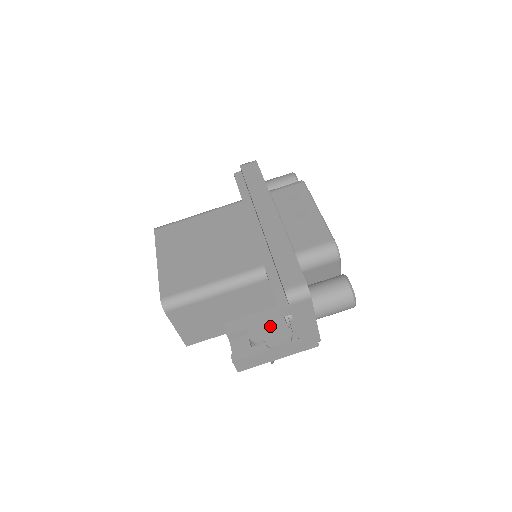
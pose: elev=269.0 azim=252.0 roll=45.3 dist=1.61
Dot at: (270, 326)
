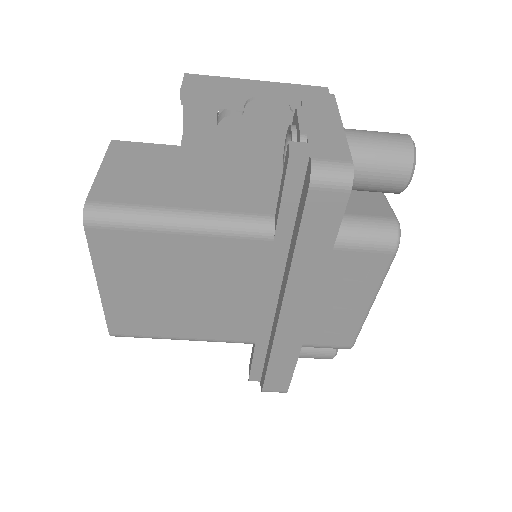
Dot at: occluded
